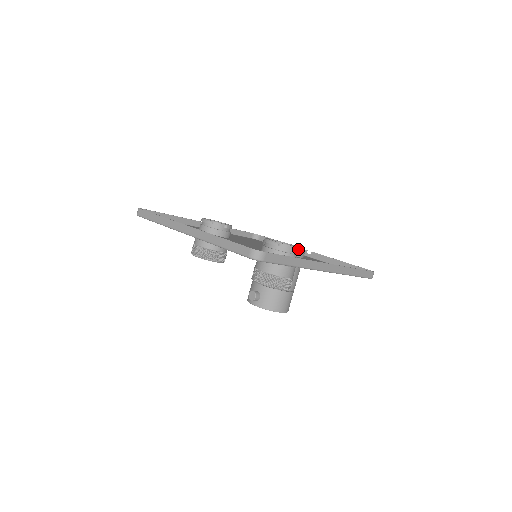
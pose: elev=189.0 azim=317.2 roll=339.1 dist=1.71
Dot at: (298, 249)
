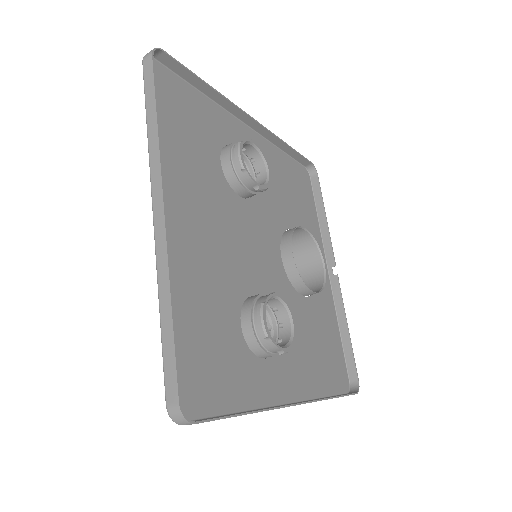
Dot at: (288, 351)
